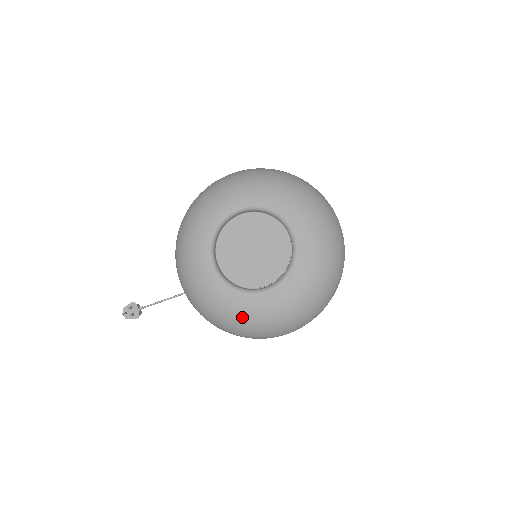
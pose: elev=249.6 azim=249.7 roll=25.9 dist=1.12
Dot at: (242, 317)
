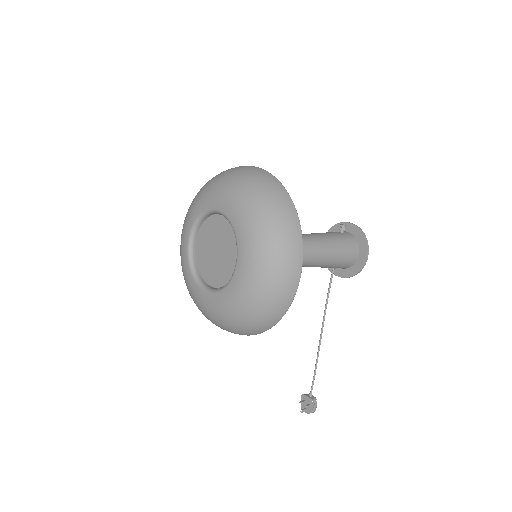
Dot at: (247, 299)
